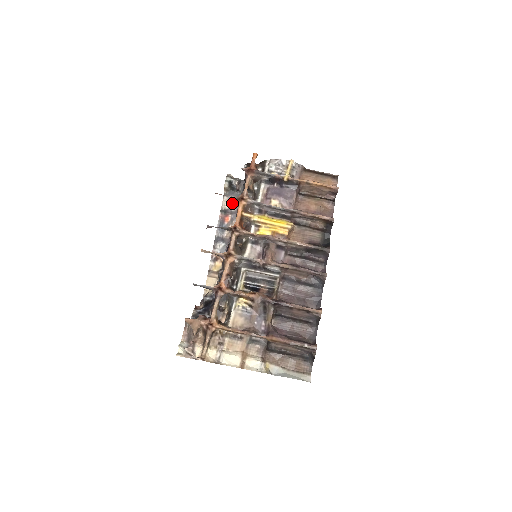
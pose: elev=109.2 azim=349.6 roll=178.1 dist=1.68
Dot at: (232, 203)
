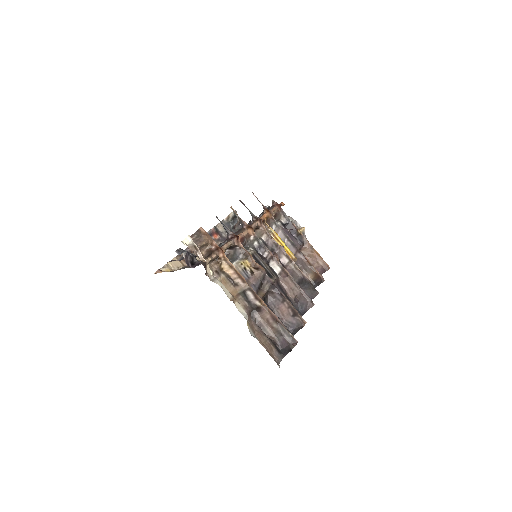
Dot at: (225, 231)
